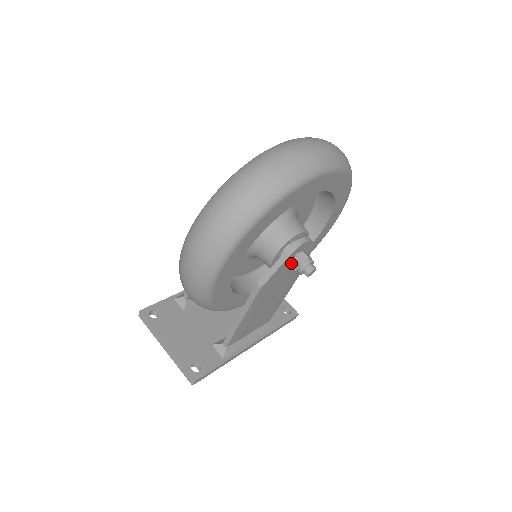
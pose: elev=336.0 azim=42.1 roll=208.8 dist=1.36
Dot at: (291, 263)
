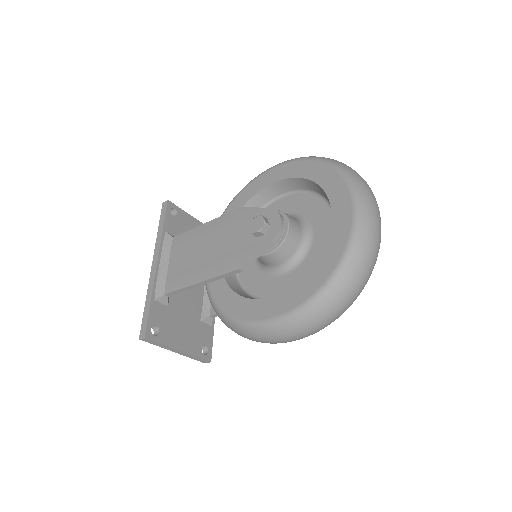
Dot at: occluded
